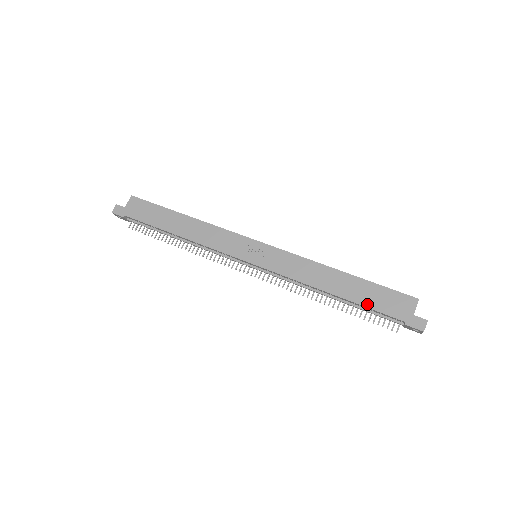
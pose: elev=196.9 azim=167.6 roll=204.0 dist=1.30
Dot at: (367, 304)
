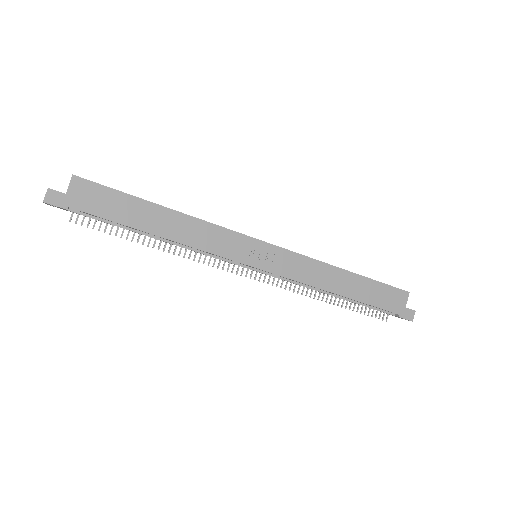
Dot at: (370, 302)
